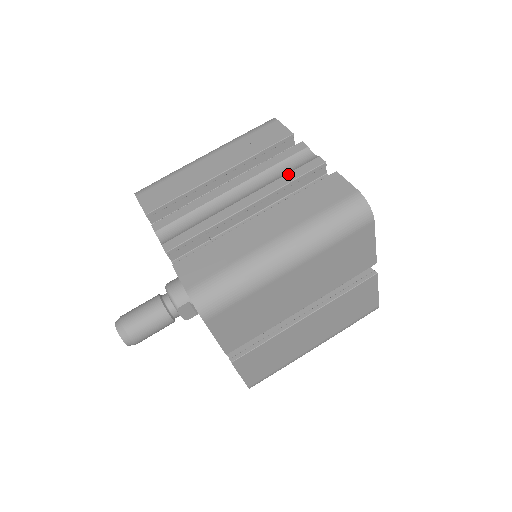
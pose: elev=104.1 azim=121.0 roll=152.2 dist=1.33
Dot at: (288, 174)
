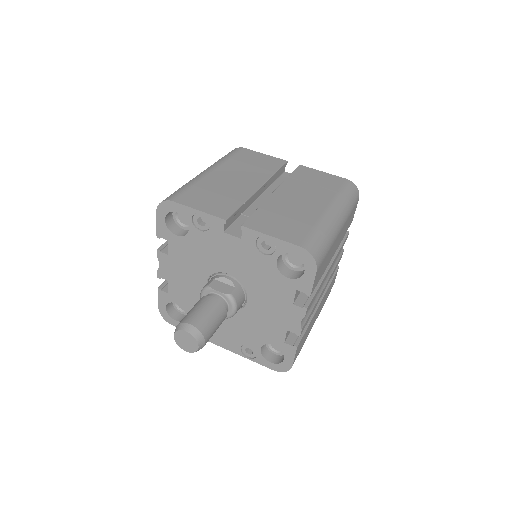
Dot at: occluded
